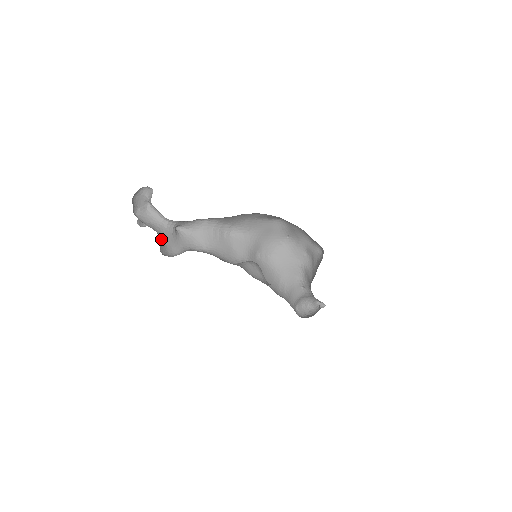
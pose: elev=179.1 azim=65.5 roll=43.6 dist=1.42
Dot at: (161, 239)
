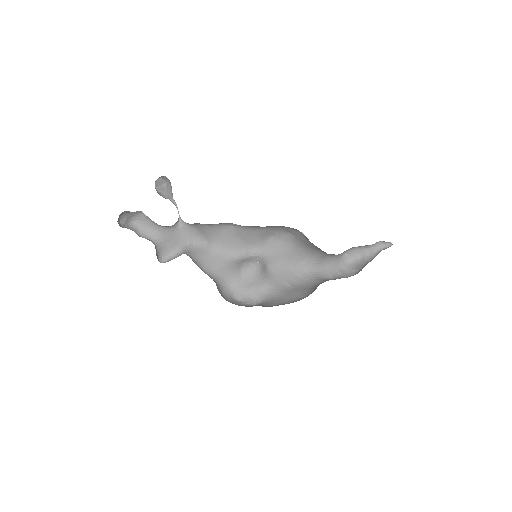
Dot at: (161, 242)
